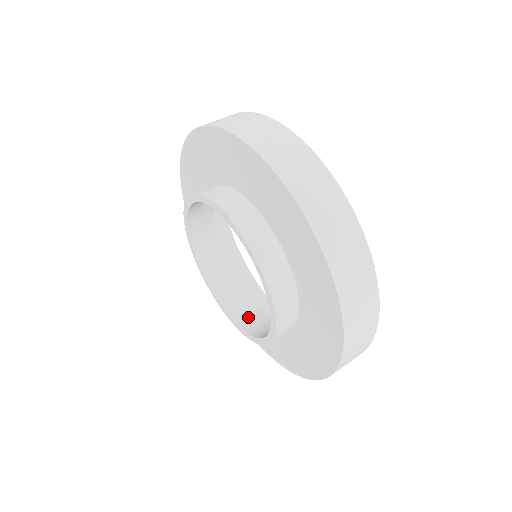
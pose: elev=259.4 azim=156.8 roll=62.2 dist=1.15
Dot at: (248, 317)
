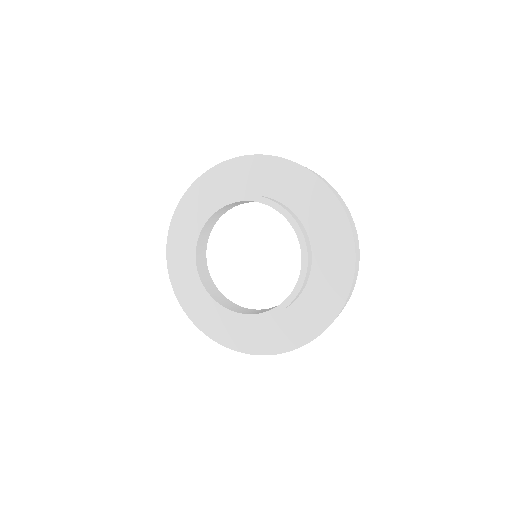
Dot at: (212, 290)
